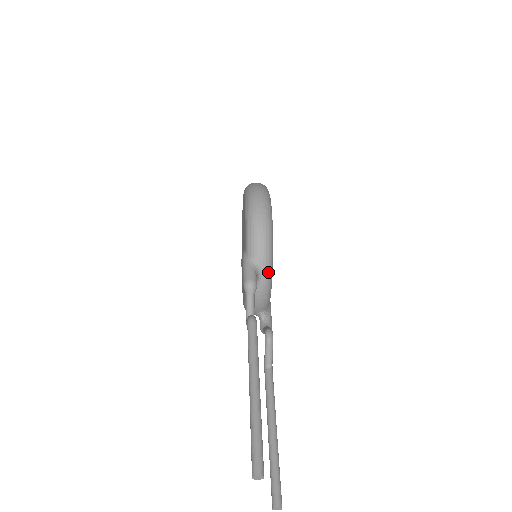
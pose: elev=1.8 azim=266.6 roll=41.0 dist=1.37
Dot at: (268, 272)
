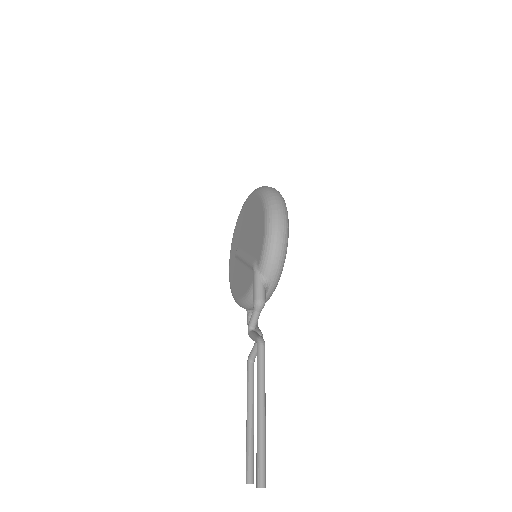
Dot at: (274, 289)
